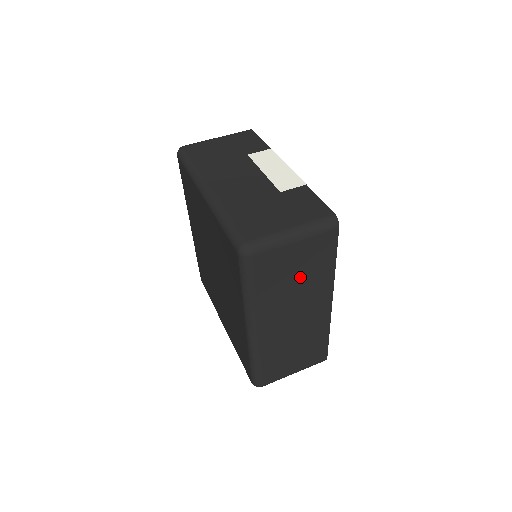
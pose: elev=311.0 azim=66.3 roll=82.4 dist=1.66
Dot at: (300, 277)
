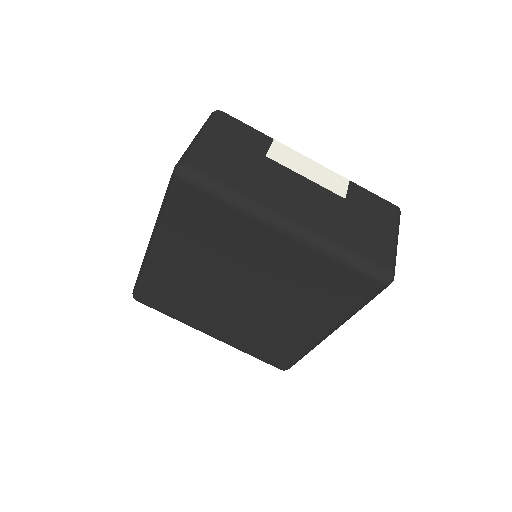
Dot at: occluded
